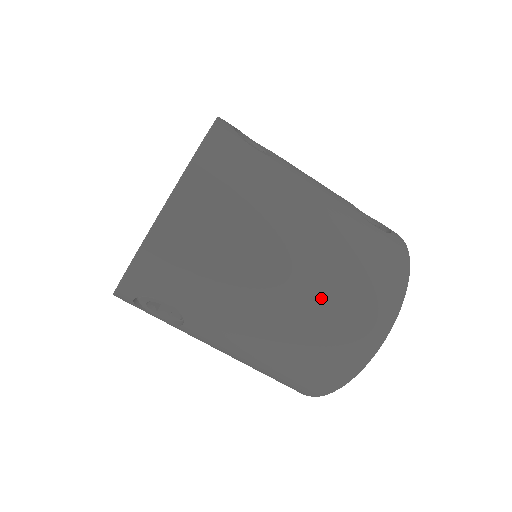
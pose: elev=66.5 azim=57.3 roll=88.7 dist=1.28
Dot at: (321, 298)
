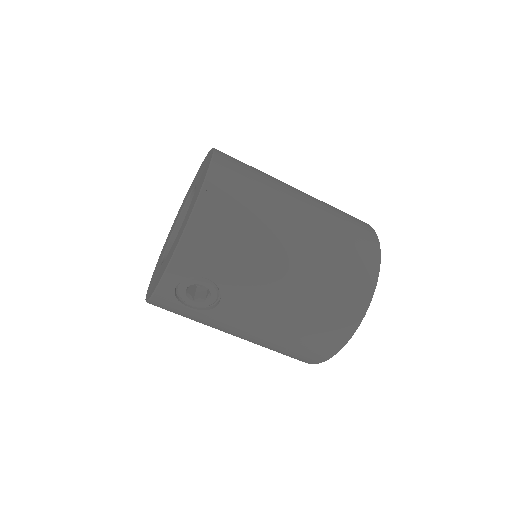
Dot at: (325, 252)
